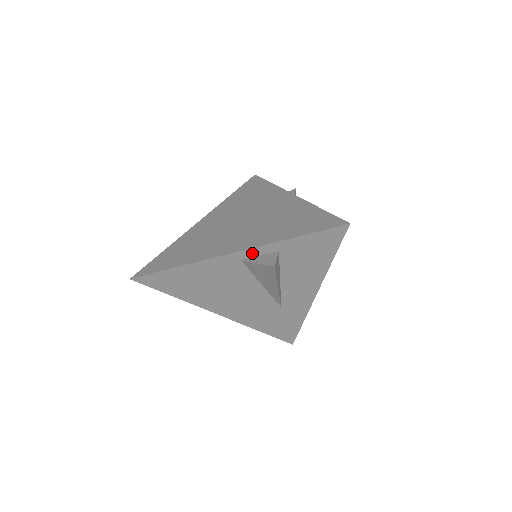
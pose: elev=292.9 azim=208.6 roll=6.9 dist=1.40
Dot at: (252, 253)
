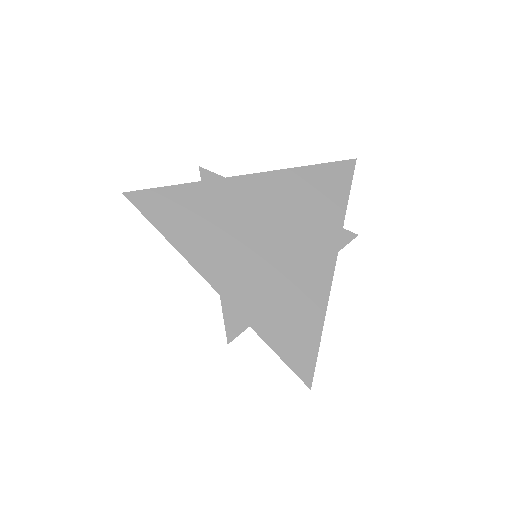
Dot at: (230, 304)
